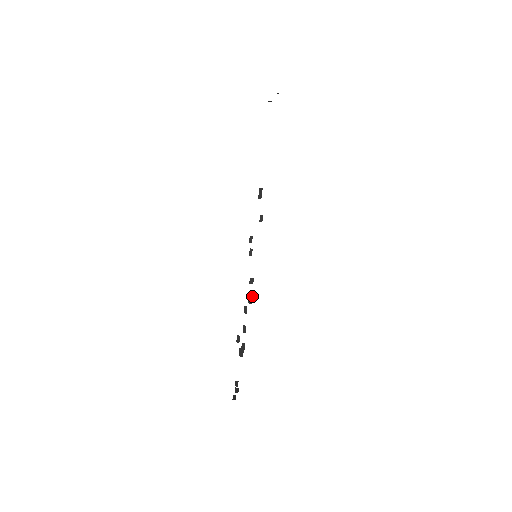
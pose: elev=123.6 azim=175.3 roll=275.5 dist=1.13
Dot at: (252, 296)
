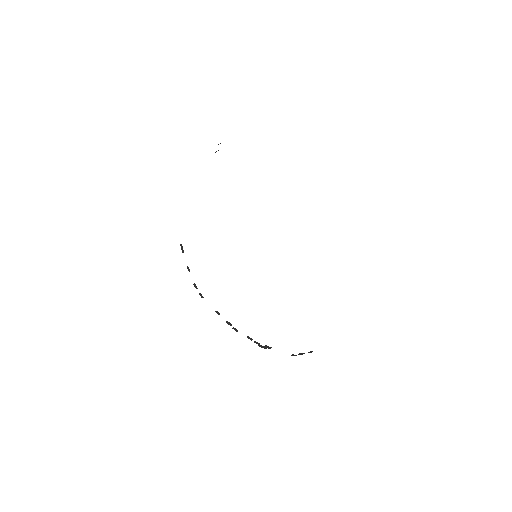
Dot at: (227, 321)
